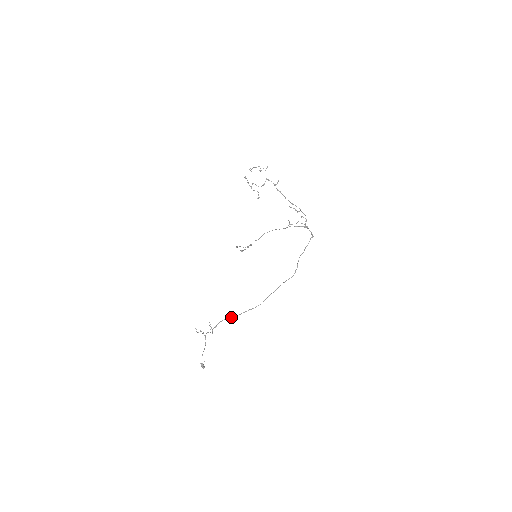
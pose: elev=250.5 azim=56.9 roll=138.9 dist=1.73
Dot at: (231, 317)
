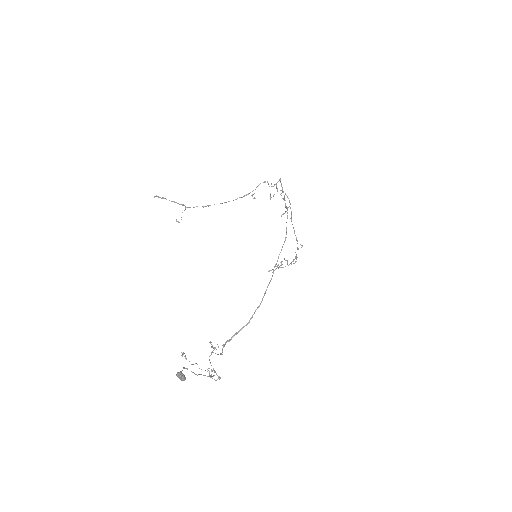
Dot at: (248, 323)
